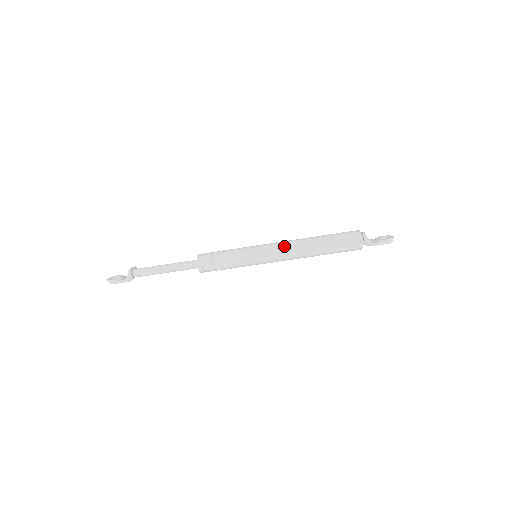
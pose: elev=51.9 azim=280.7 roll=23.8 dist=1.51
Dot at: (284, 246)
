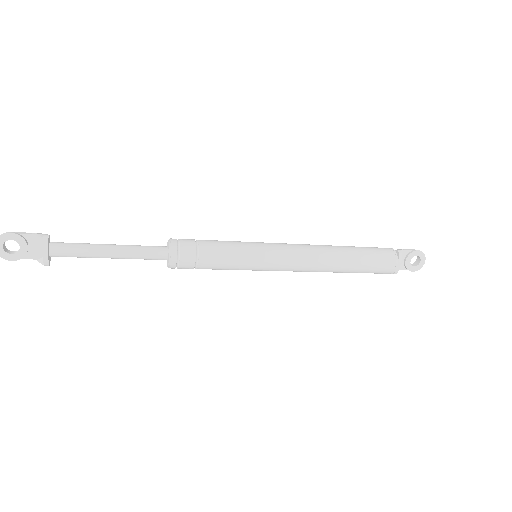
Dot at: (299, 271)
